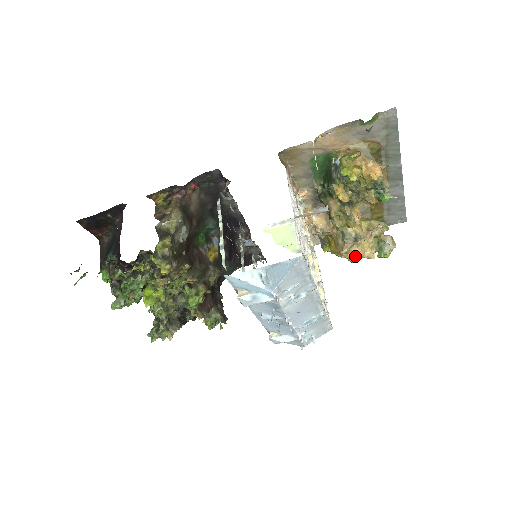
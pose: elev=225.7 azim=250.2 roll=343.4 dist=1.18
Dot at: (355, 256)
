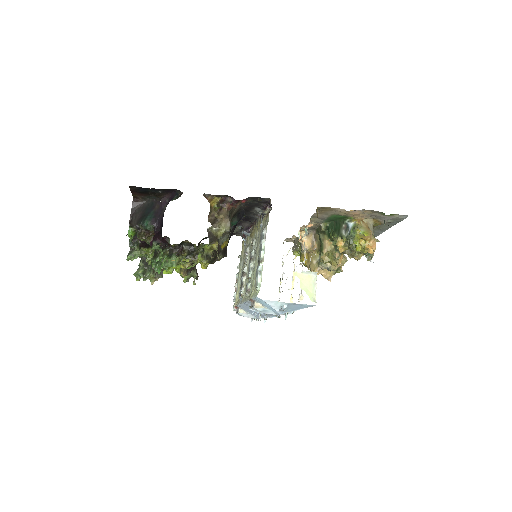
Dot at: occluded
